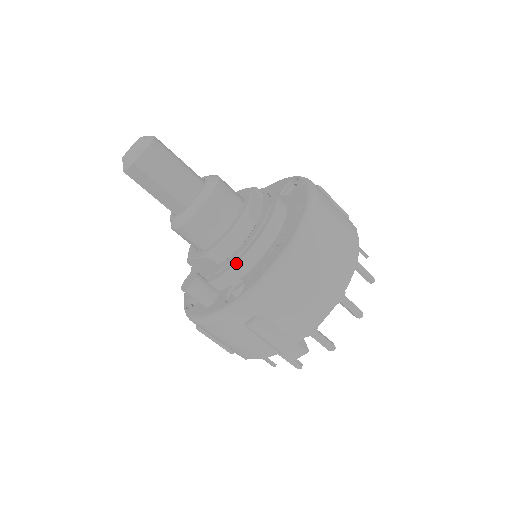
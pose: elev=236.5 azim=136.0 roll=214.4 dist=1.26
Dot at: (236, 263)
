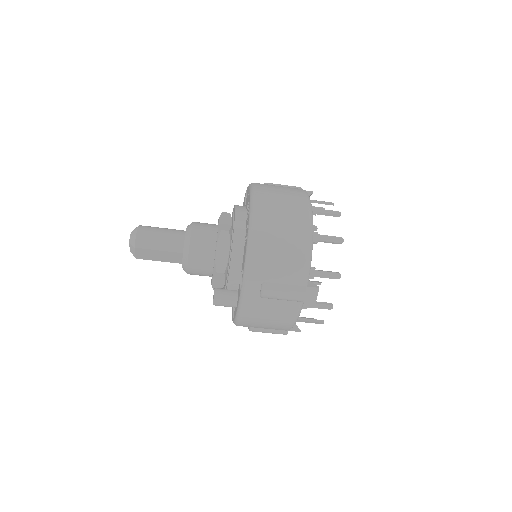
Dot at: (230, 262)
